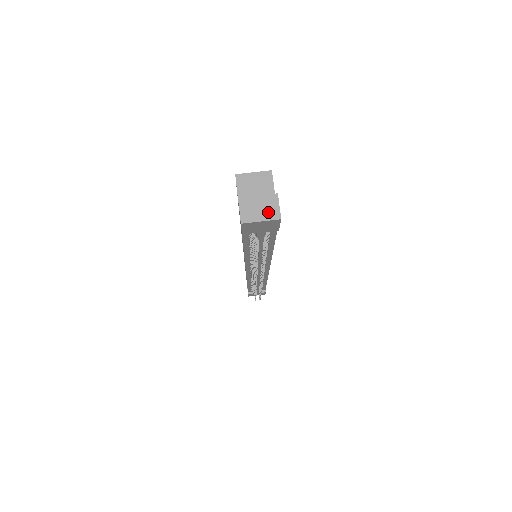
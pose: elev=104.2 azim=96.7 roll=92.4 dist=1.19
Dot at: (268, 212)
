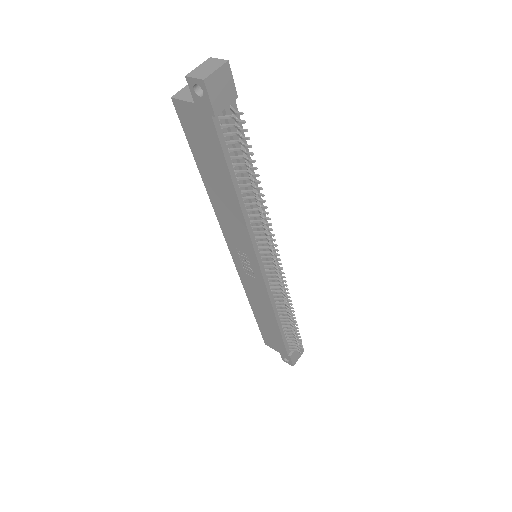
Dot at: (215, 65)
